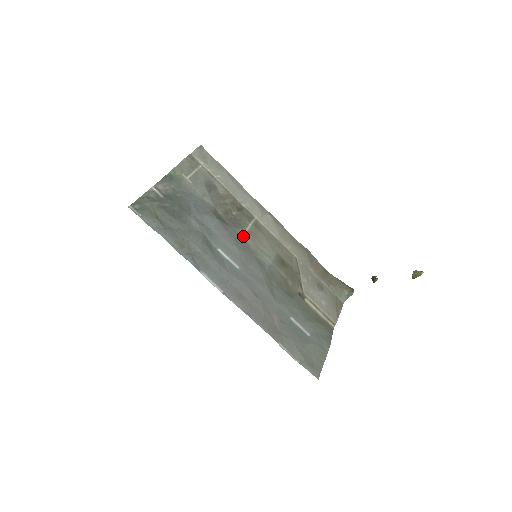
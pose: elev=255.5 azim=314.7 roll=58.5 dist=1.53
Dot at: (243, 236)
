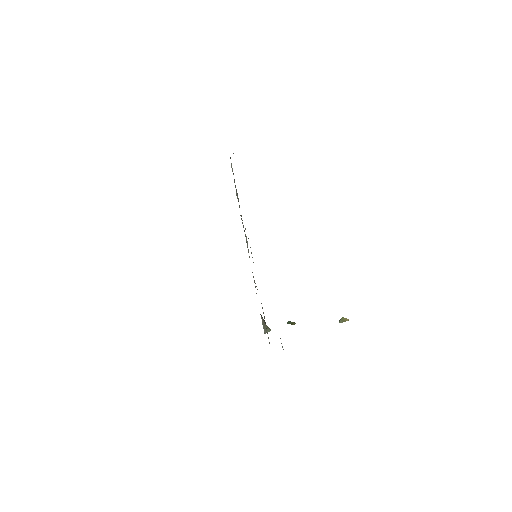
Dot at: occluded
